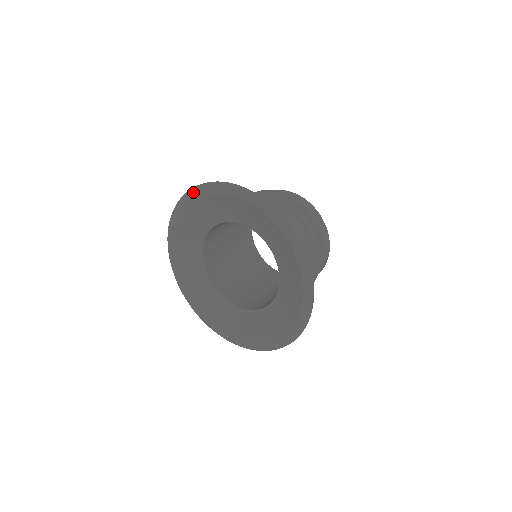
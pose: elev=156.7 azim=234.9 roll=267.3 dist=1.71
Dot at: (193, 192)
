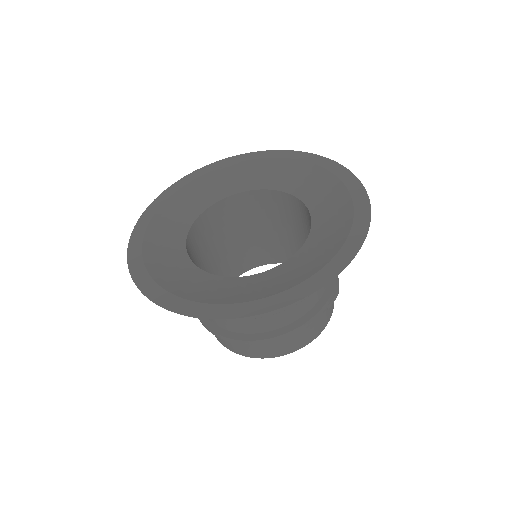
Dot at: (214, 165)
